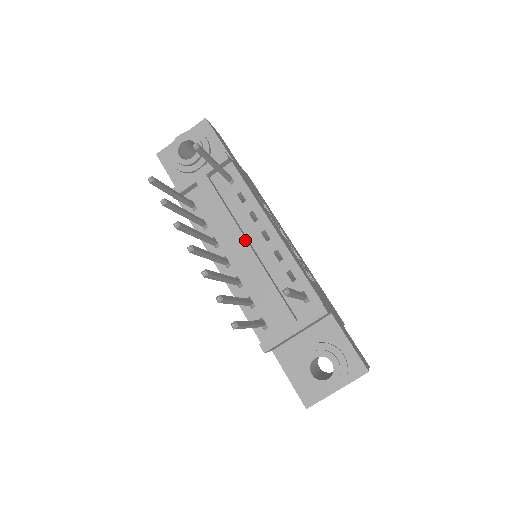
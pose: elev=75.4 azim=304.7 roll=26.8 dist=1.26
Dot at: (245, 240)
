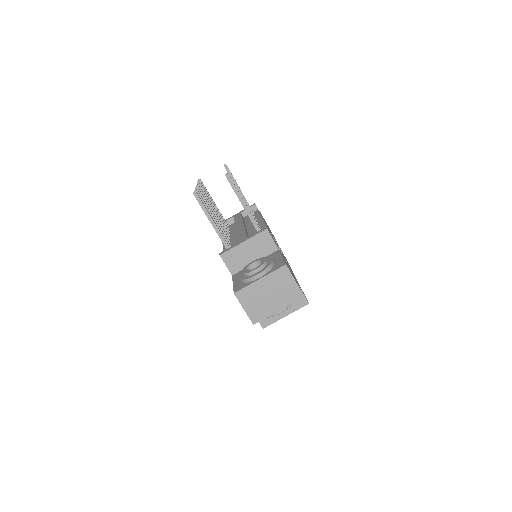
Dot at: (243, 223)
